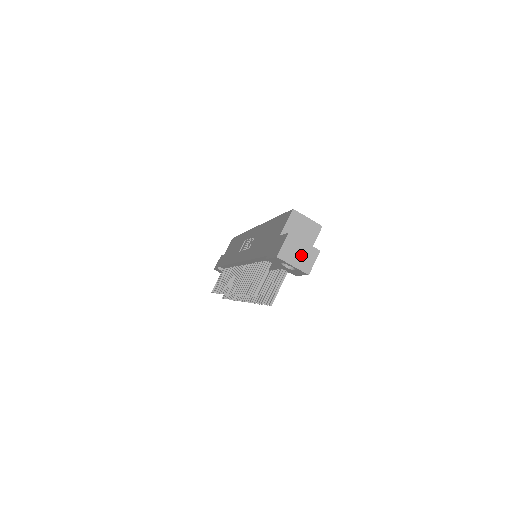
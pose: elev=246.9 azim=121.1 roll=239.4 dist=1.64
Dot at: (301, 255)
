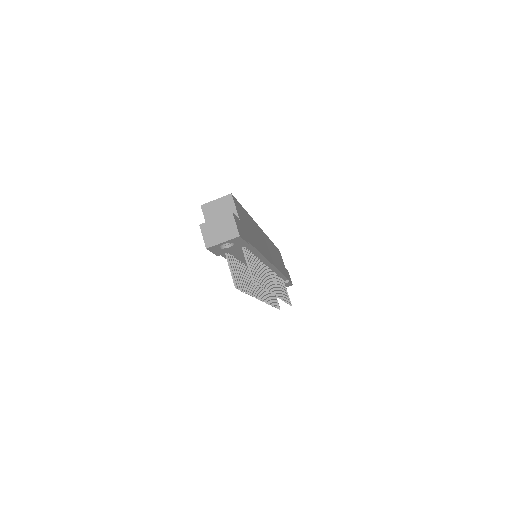
Dot at: (221, 229)
